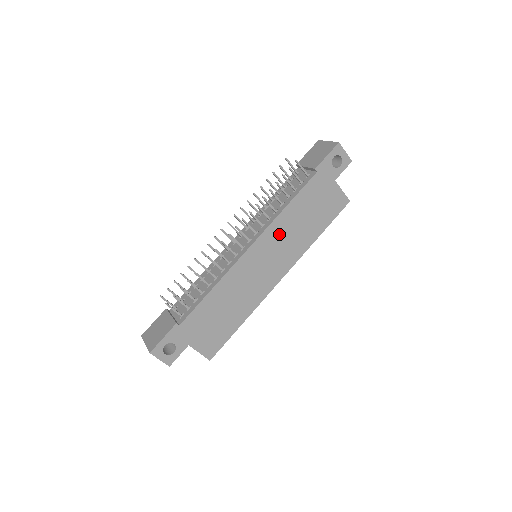
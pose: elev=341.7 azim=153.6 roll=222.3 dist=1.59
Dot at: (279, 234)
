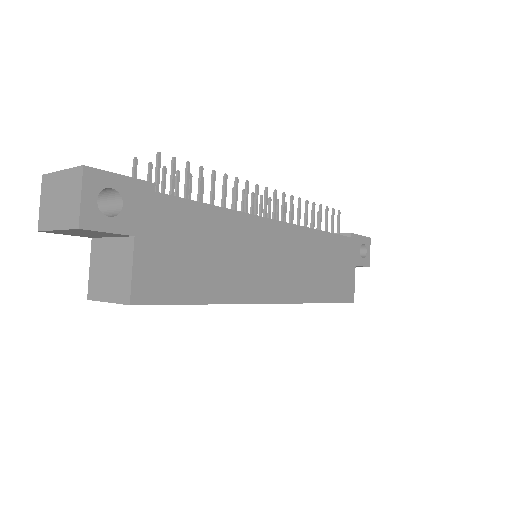
Dot at: (303, 248)
